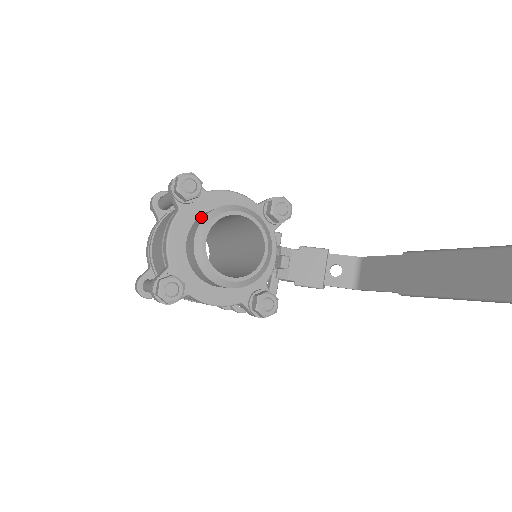
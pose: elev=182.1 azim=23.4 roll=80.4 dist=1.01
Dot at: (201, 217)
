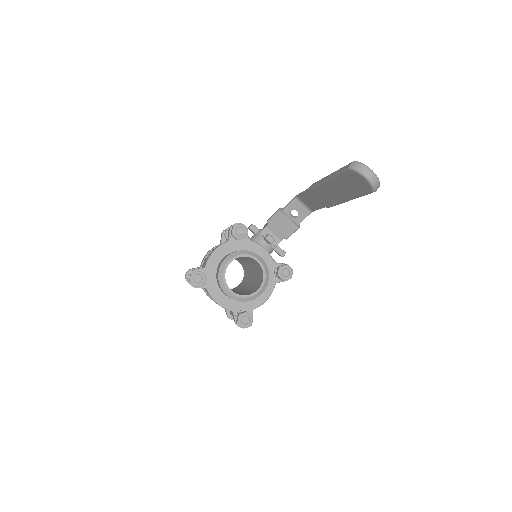
Dot at: (218, 282)
